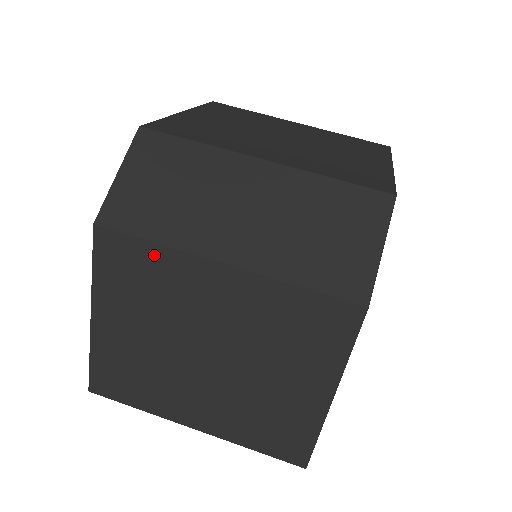
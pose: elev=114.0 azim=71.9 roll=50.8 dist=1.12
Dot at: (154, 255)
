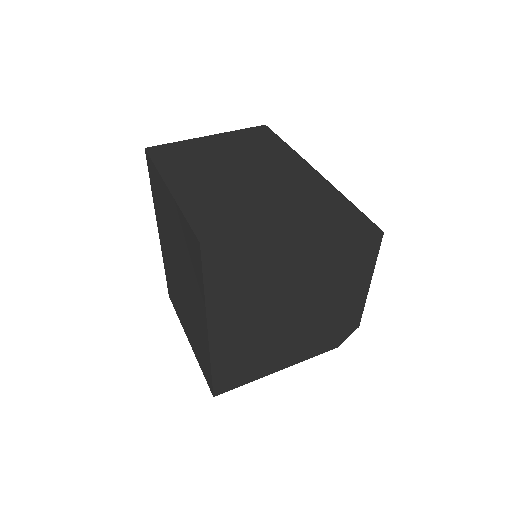
Dot at: (275, 141)
